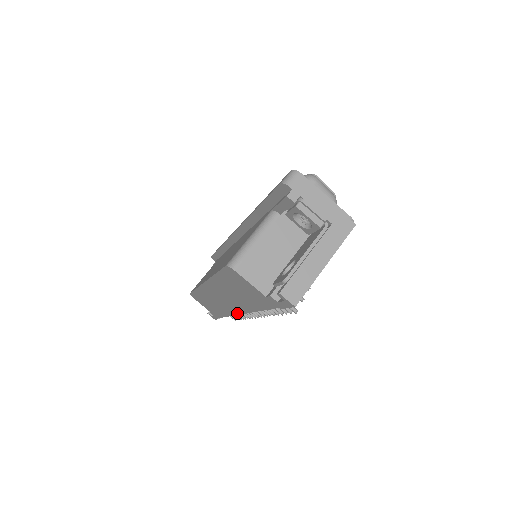
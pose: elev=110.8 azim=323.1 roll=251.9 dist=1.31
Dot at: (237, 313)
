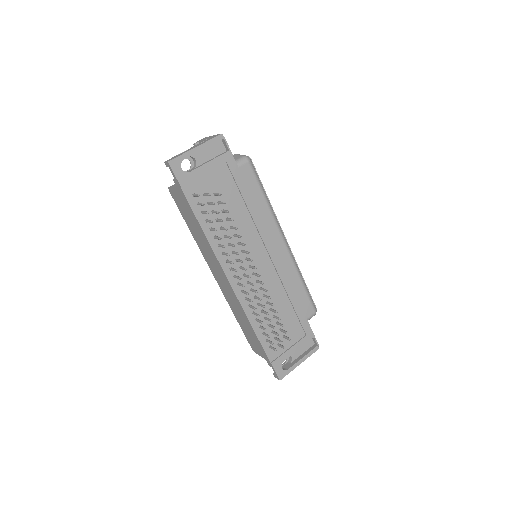
Dot at: (230, 285)
